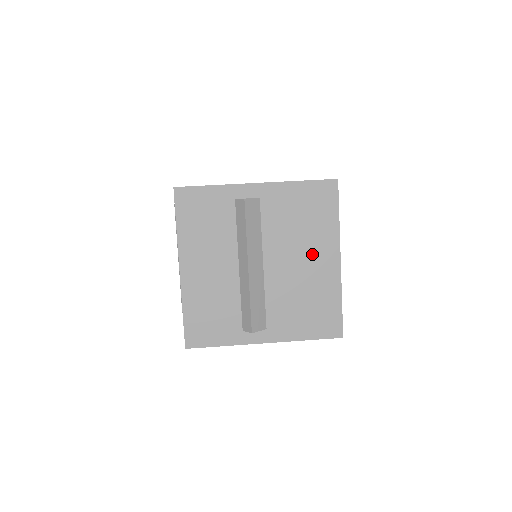
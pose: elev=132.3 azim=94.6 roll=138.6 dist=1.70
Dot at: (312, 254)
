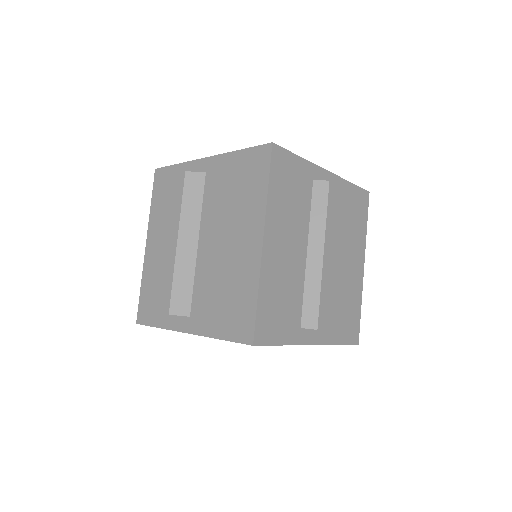
Dot at: (351, 256)
